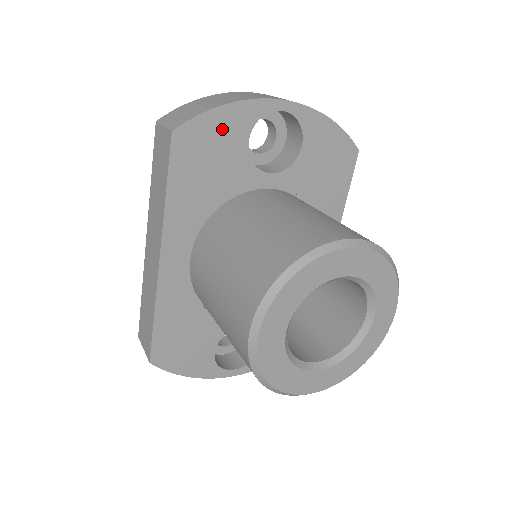
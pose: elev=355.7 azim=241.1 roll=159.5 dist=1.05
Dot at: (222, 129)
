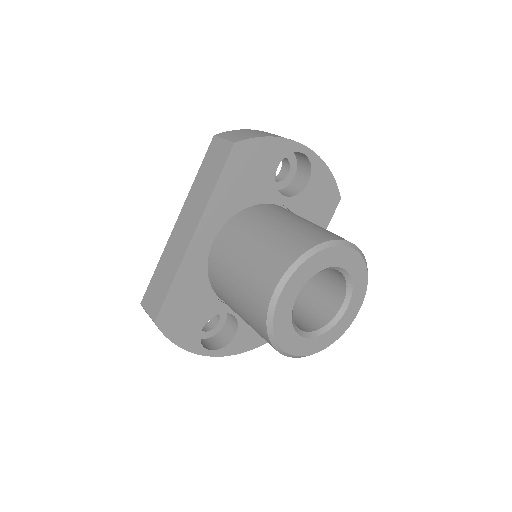
Dot at: (264, 153)
